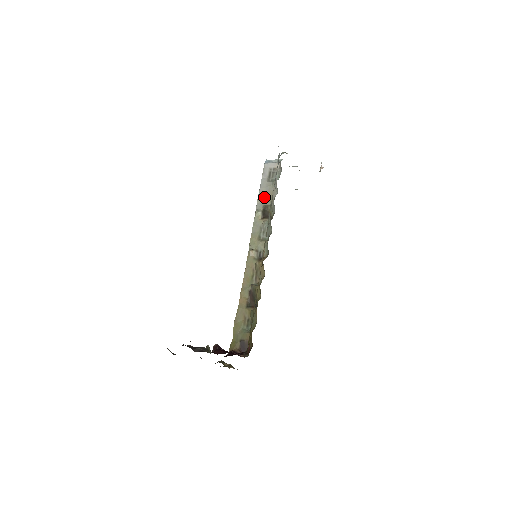
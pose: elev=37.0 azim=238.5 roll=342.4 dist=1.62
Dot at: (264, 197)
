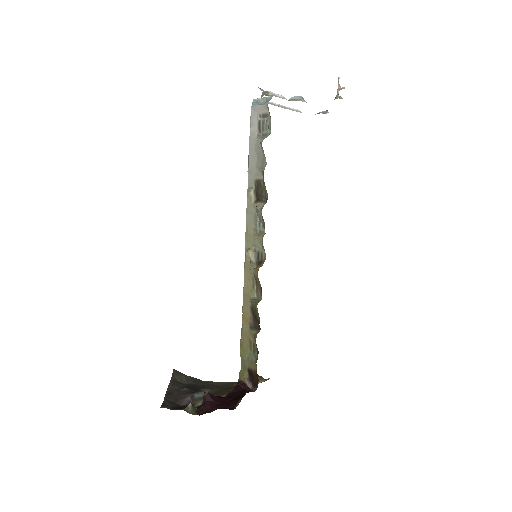
Dot at: (255, 166)
